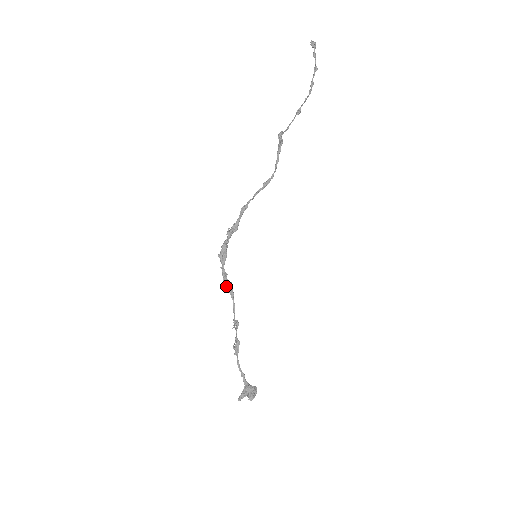
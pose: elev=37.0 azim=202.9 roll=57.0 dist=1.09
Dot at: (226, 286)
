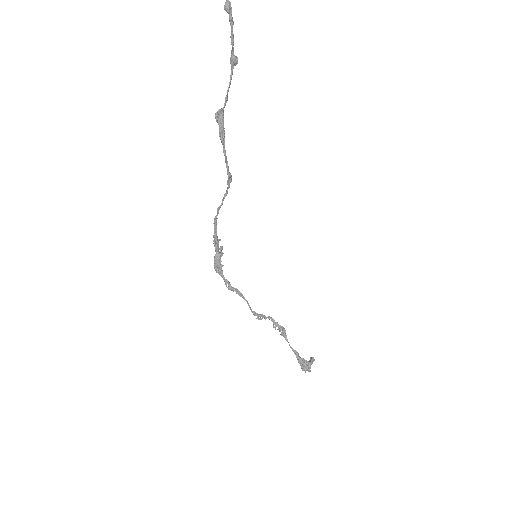
Dot at: (233, 291)
